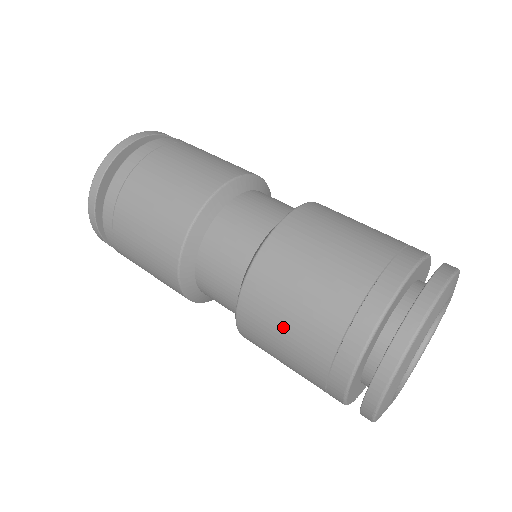
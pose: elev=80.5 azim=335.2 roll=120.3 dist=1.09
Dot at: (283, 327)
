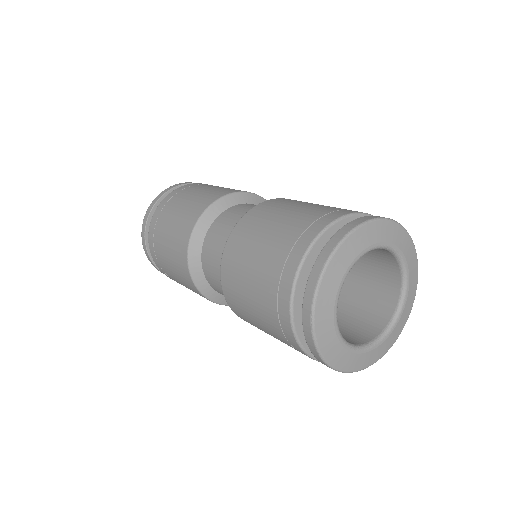
Dot at: occluded
